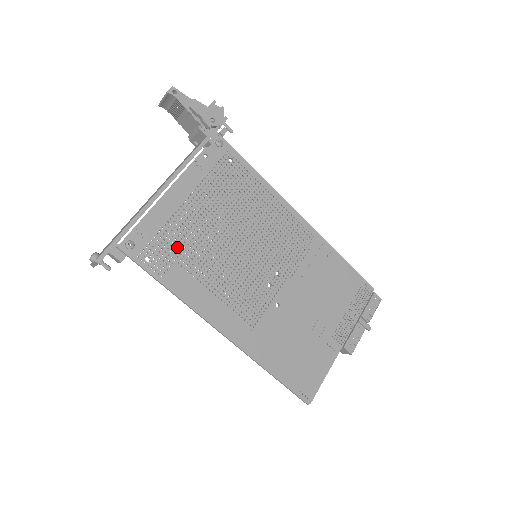
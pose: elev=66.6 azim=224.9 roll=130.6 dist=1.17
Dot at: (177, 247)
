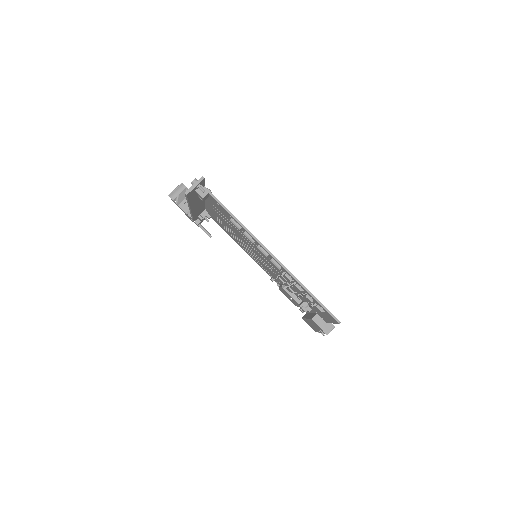
Dot at: occluded
